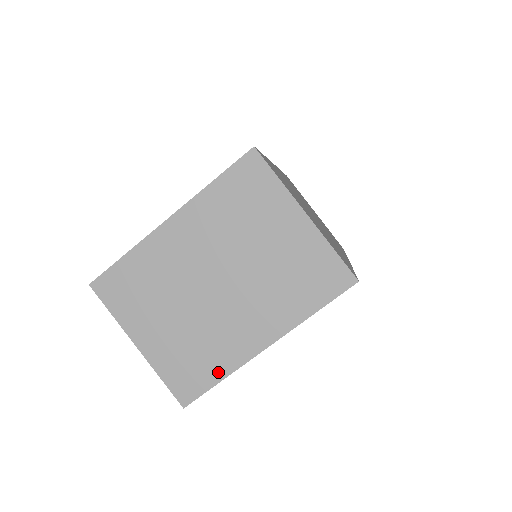
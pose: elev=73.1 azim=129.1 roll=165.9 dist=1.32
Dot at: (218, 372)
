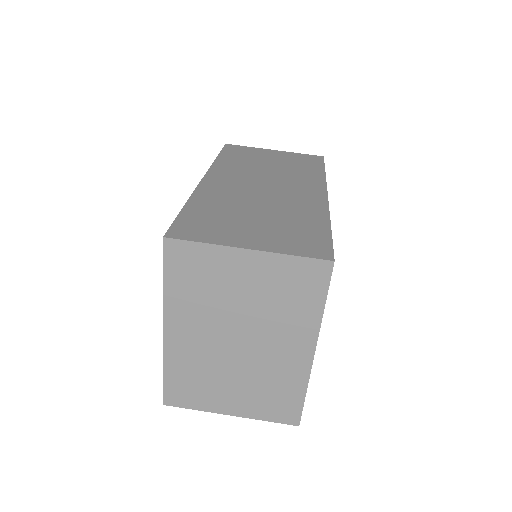
Dot at: (298, 391)
